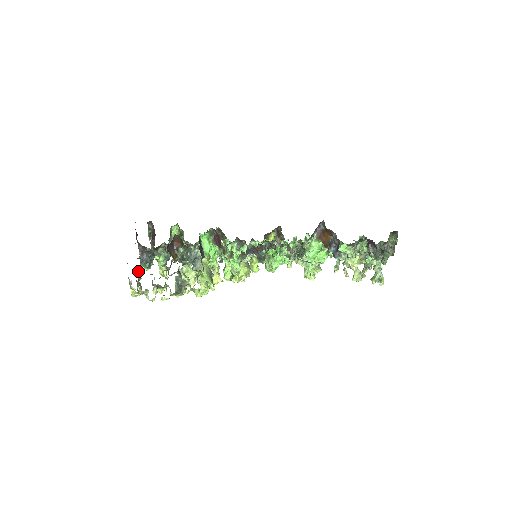
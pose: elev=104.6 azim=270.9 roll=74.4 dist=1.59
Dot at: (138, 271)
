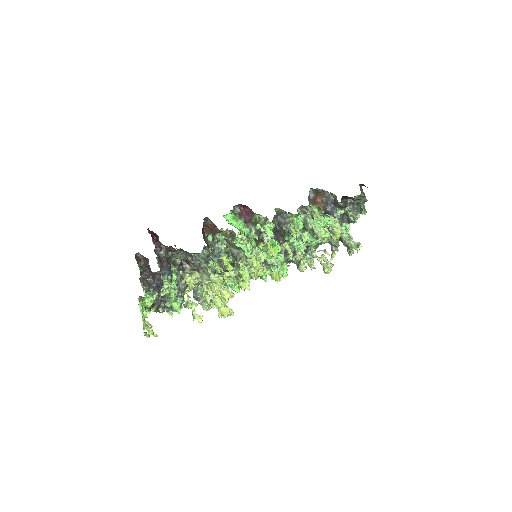
Dot at: occluded
